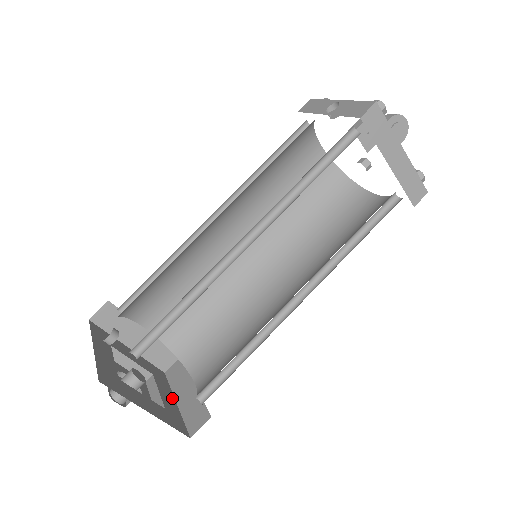
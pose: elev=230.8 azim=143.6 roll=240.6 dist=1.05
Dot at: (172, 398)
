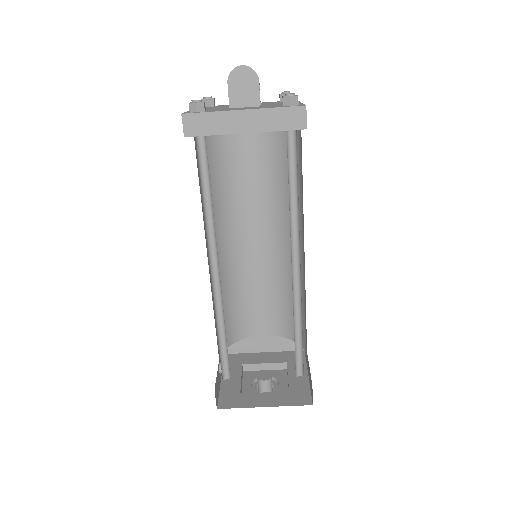
Dot at: (304, 374)
